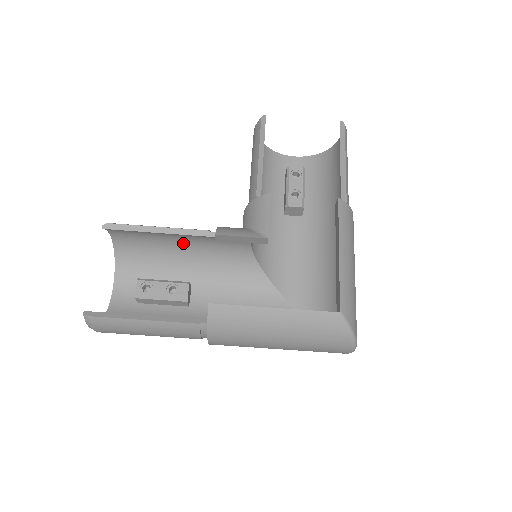
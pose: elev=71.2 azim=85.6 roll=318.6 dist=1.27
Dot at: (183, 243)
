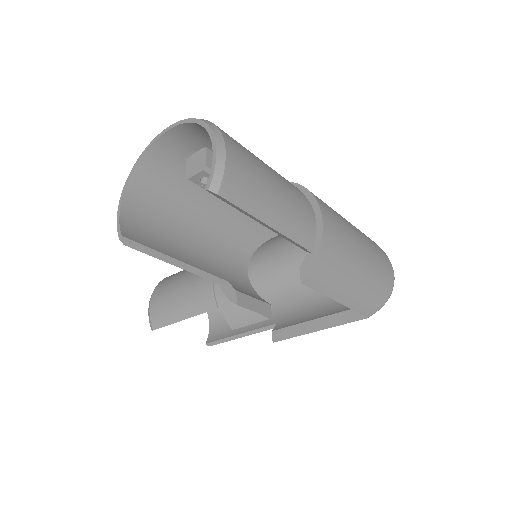
Dot at: occluded
